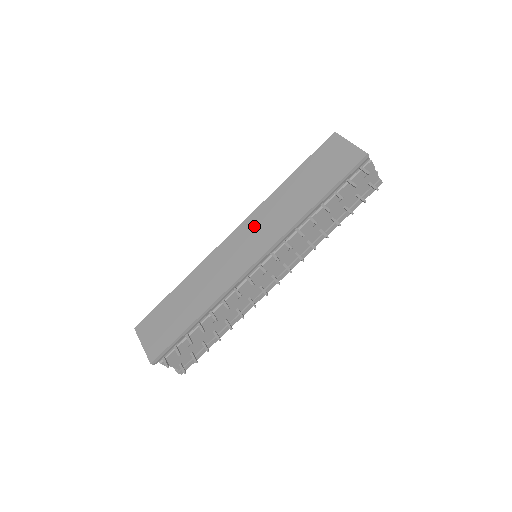
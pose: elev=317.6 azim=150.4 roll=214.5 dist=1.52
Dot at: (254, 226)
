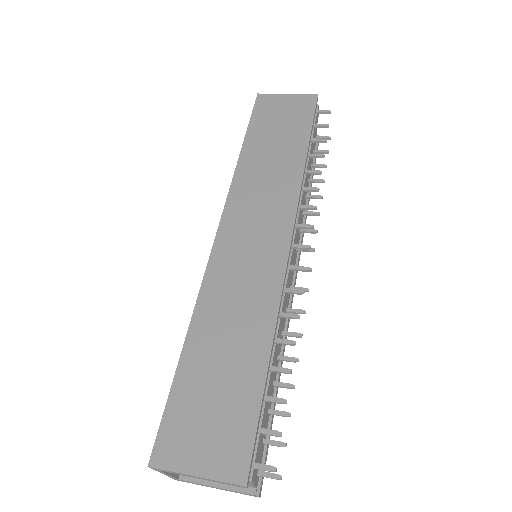
Dot at: (246, 208)
